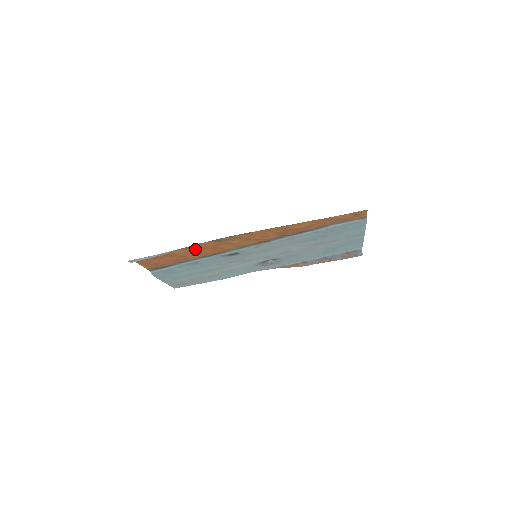
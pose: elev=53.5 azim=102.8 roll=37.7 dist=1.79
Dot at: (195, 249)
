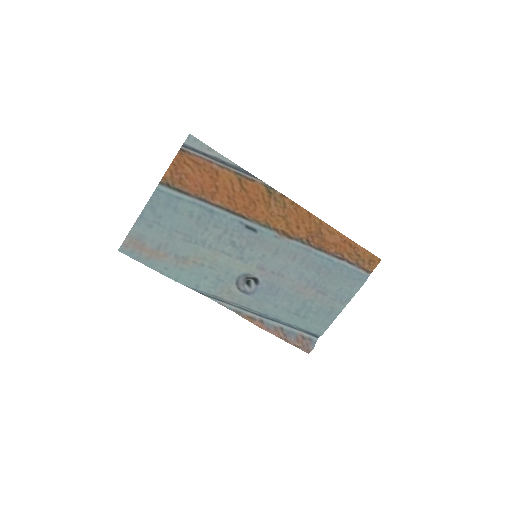
Dot at: (240, 186)
